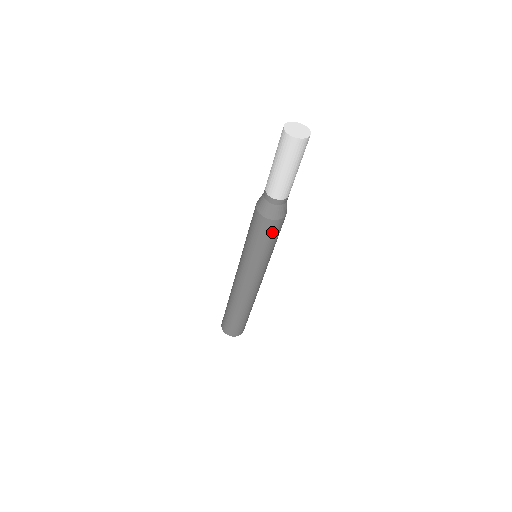
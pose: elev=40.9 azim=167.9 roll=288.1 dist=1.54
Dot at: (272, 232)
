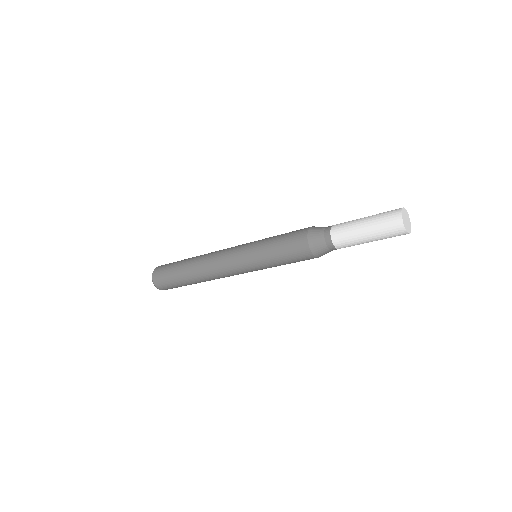
Dot at: occluded
